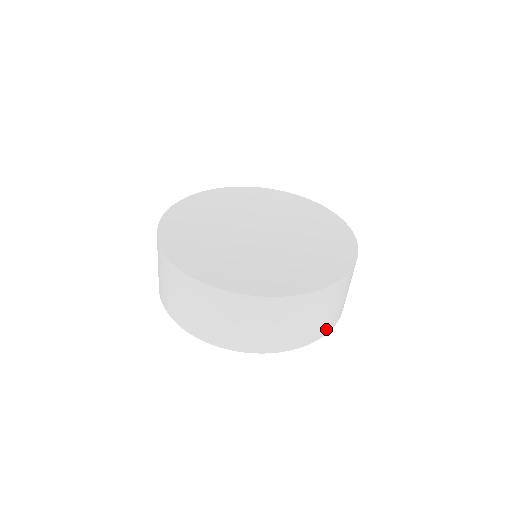
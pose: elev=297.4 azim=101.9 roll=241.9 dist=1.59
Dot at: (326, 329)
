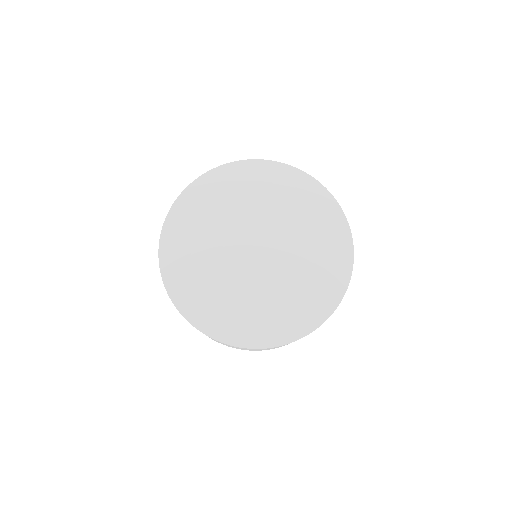
Dot at: occluded
